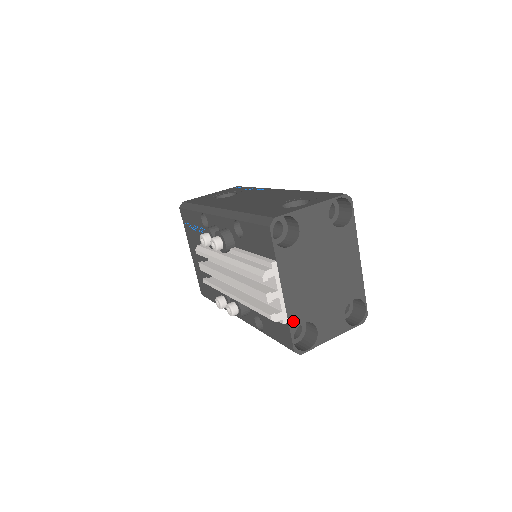
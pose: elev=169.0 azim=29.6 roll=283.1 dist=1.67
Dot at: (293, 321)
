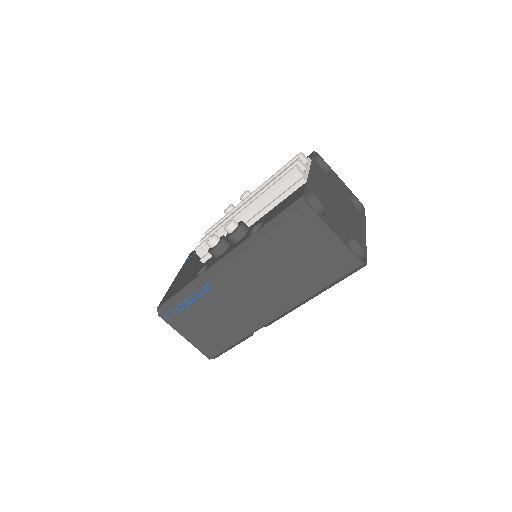
Dot at: (310, 187)
